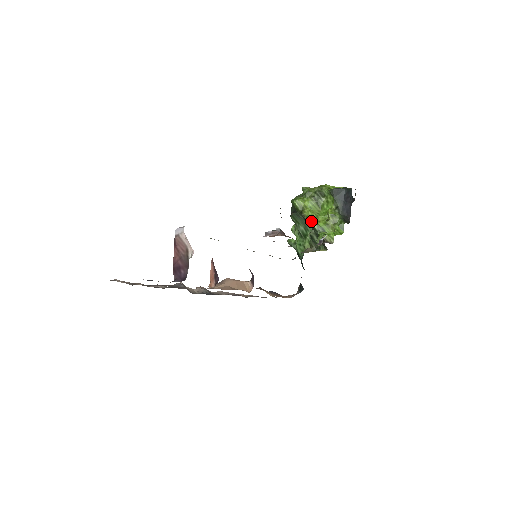
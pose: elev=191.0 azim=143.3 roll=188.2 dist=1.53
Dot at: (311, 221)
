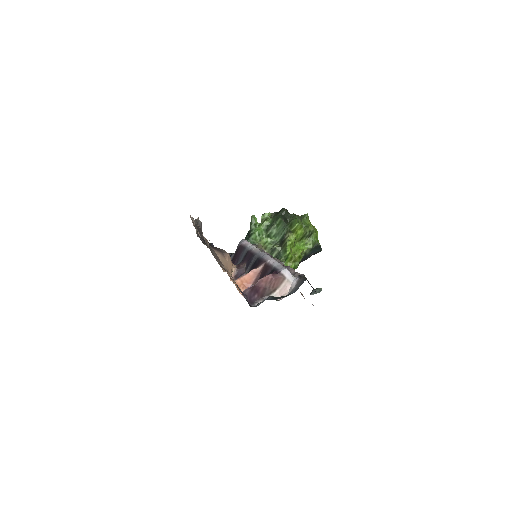
Dot at: (289, 246)
